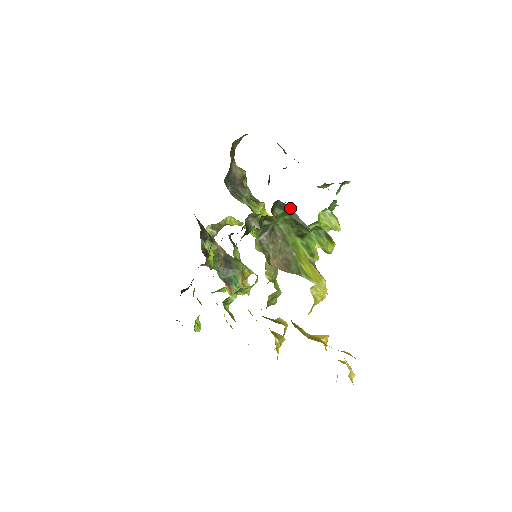
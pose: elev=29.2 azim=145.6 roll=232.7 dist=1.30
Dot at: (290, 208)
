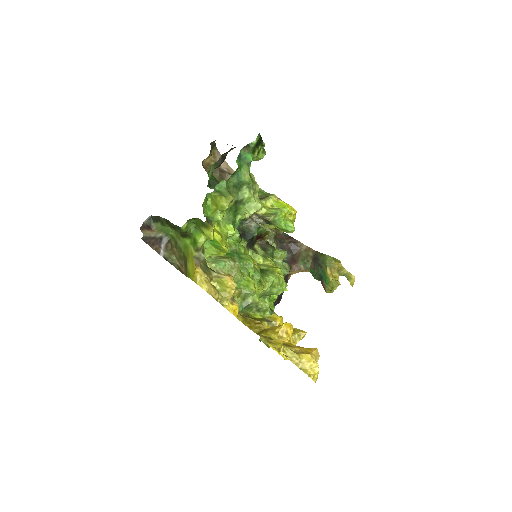
Dot at: (161, 217)
